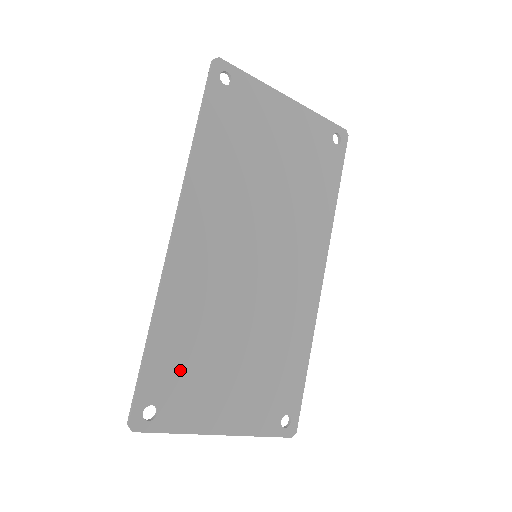
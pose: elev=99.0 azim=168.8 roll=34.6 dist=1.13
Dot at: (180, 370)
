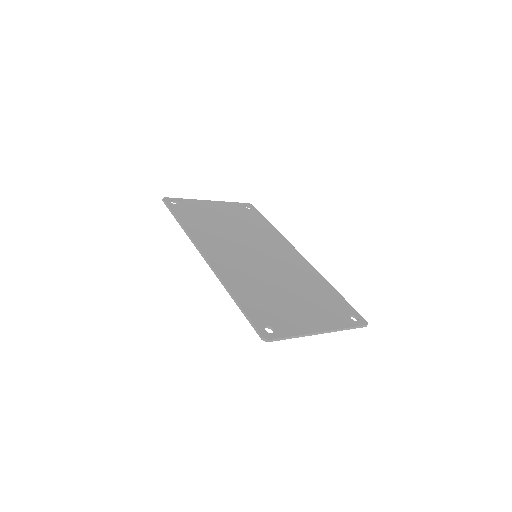
Dot at: (266, 308)
